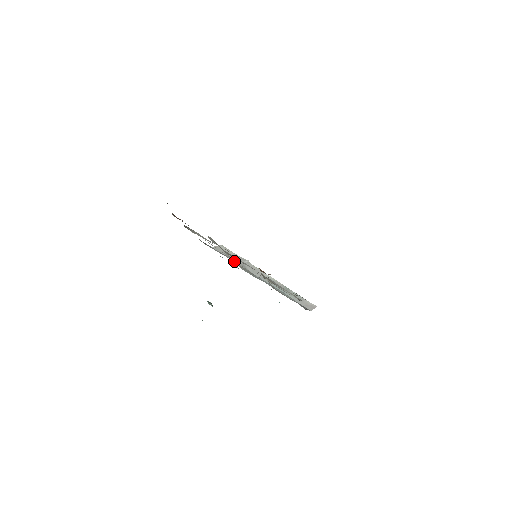
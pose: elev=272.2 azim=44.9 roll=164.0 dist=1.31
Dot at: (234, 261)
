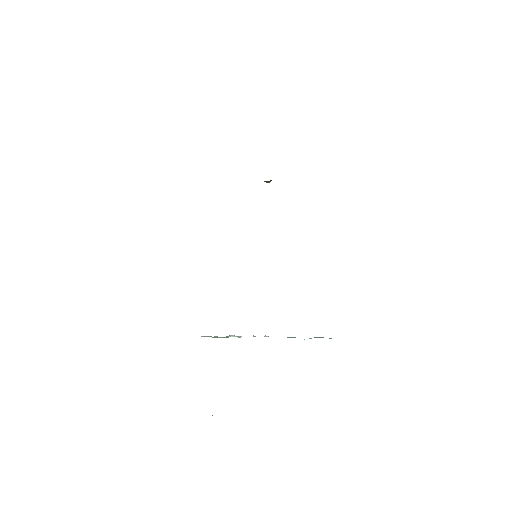
Dot at: occluded
